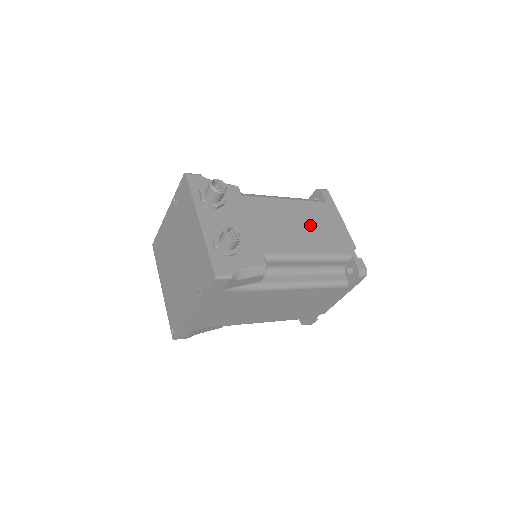
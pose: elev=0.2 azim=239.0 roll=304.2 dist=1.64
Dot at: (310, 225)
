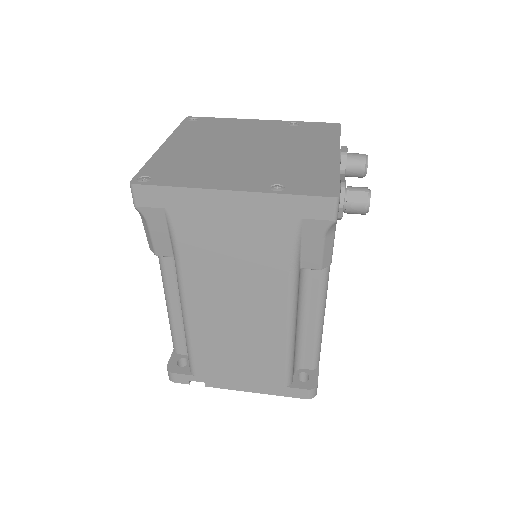
Dot at: occluded
